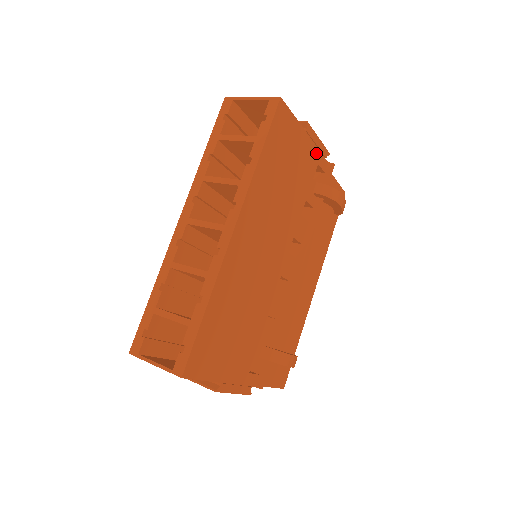
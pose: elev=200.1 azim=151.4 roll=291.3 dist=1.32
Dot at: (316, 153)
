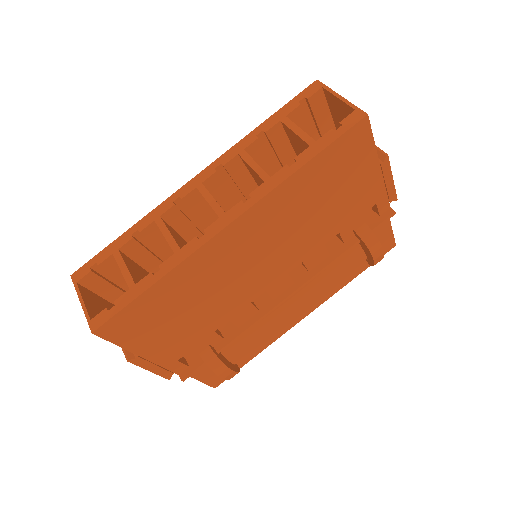
Dot at: (380, 192)
